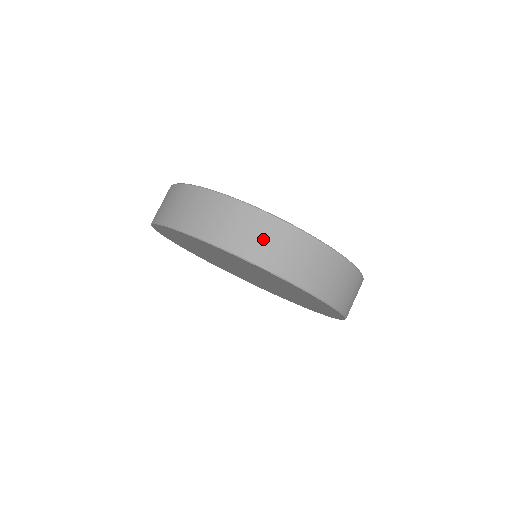
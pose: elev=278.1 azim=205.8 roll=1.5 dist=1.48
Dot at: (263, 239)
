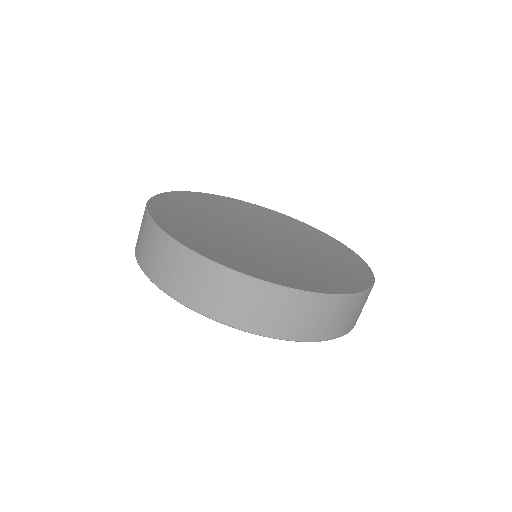
Dot at: (337, 319)
